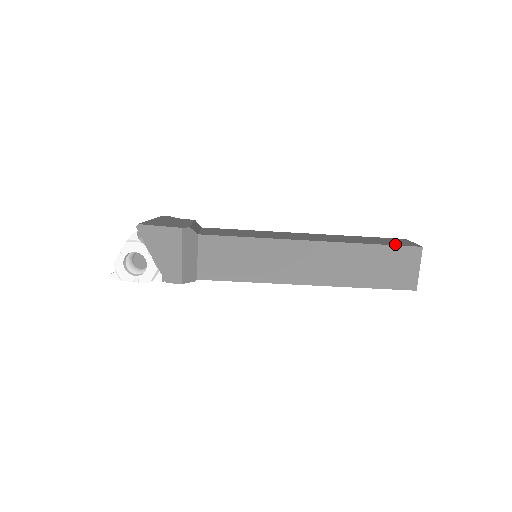
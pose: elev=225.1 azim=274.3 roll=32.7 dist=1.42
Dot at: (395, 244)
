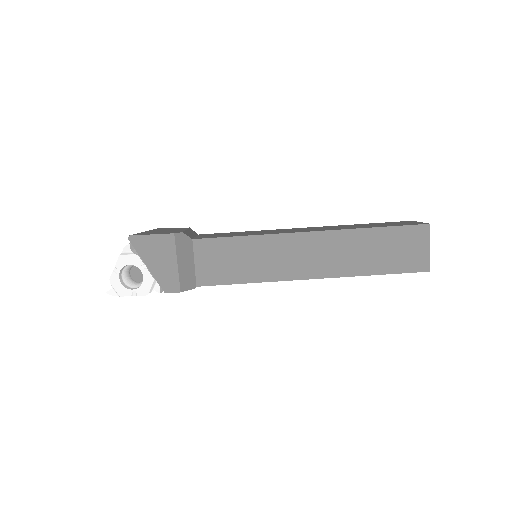
Dot at: (400, 225)
